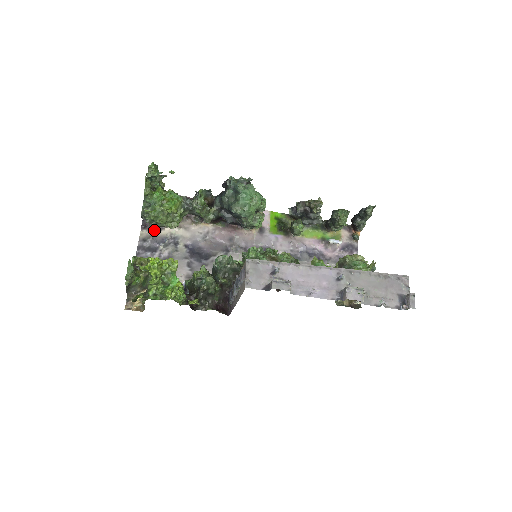
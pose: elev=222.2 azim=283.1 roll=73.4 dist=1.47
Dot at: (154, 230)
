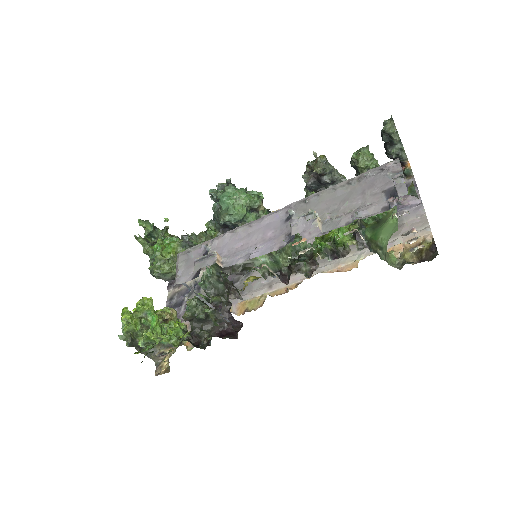
Dot at: (179, 285)
